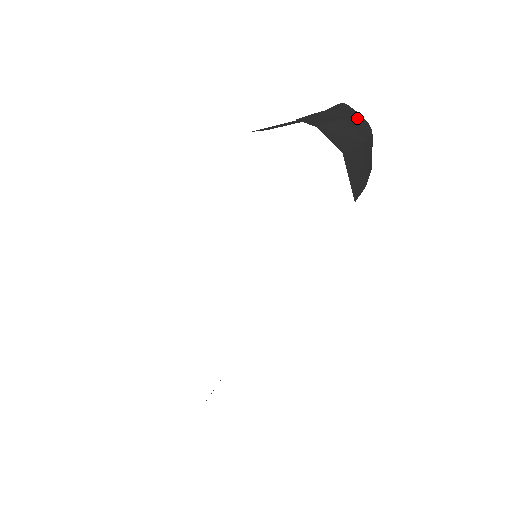
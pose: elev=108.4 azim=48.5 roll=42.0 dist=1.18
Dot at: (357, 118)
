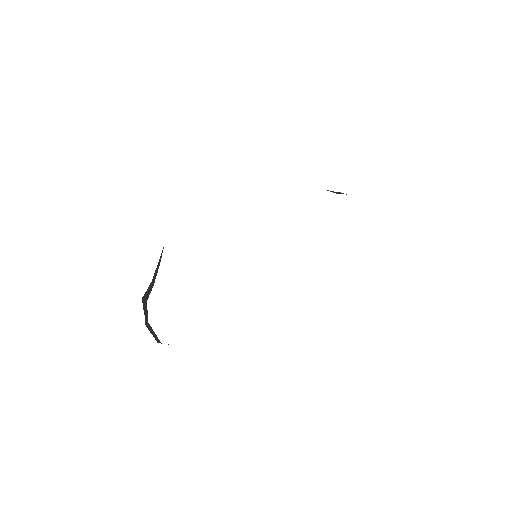
Dot at: occluded
